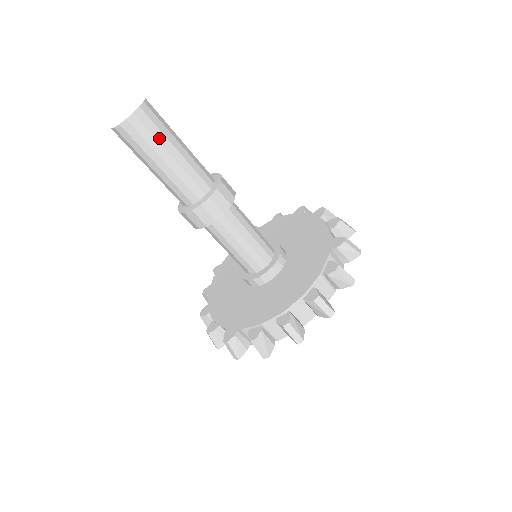
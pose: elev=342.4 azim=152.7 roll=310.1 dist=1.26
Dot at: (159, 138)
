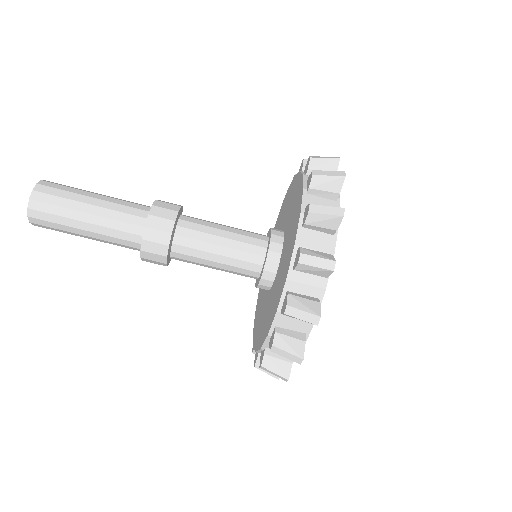
Dot at: (63, 222)
